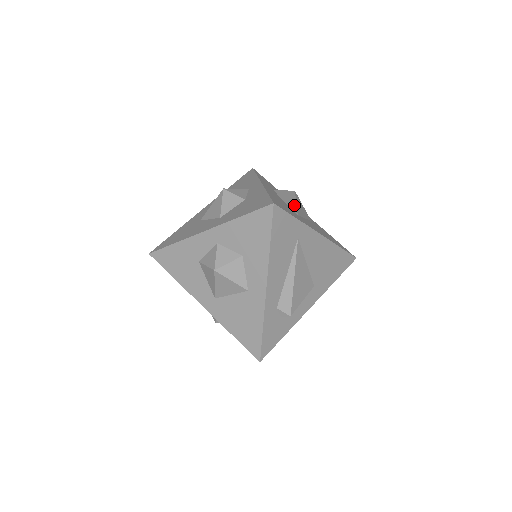
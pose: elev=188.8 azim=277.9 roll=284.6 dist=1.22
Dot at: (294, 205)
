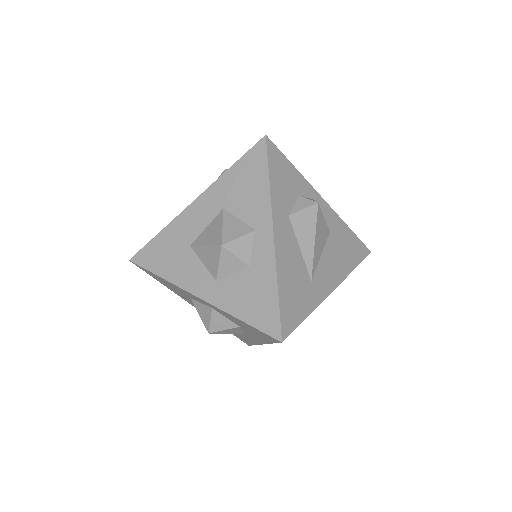
Dot at: (311, 253)
